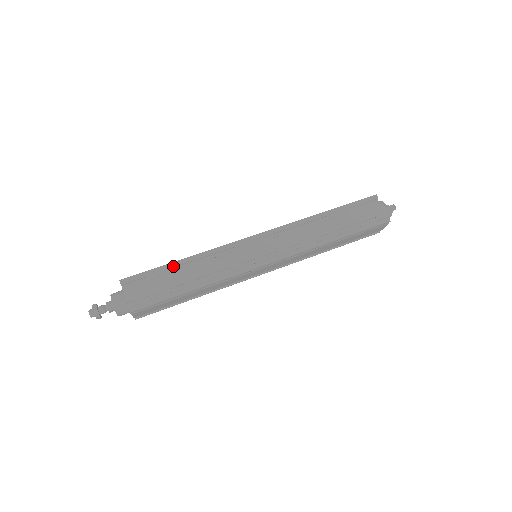
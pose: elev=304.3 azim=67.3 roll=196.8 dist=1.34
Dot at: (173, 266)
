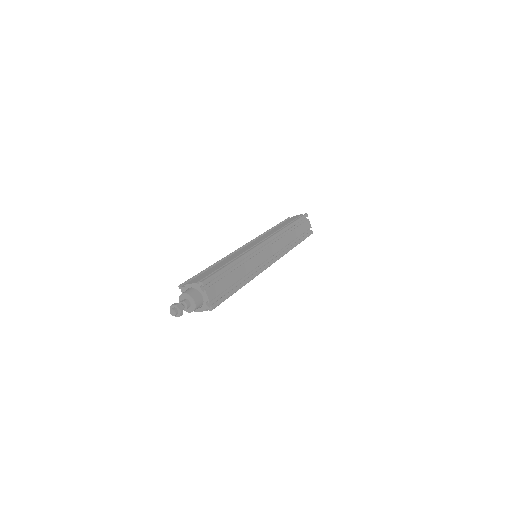
Dot at: (229, 268)
